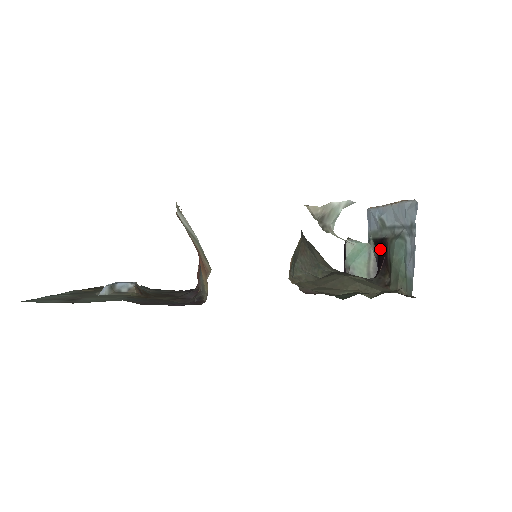
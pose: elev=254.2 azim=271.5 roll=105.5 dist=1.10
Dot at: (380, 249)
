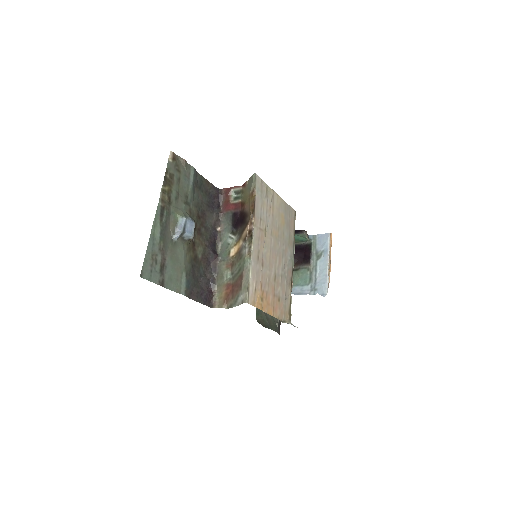
Dot at: (306, 253)
